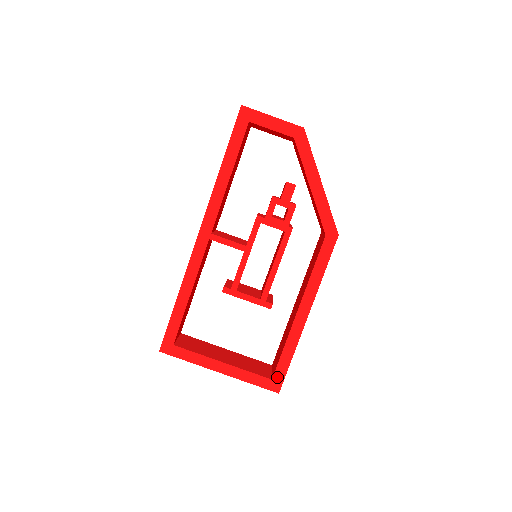
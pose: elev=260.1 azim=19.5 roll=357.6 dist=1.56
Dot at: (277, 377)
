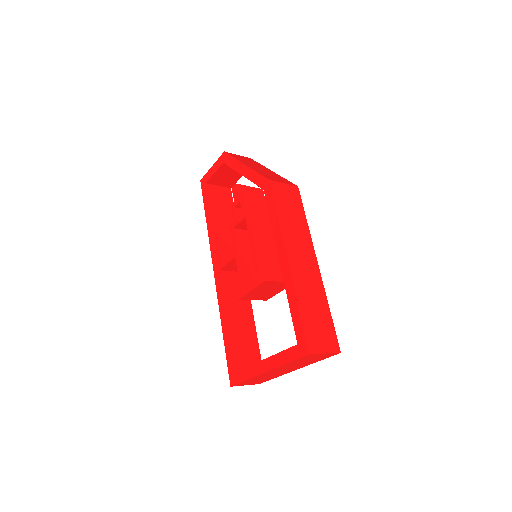
Dot at: (299, 338)
